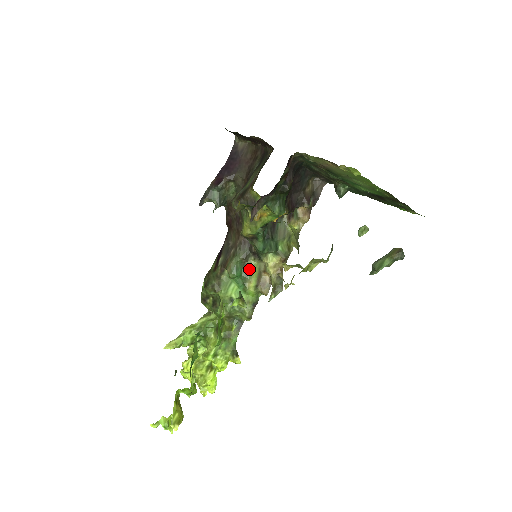
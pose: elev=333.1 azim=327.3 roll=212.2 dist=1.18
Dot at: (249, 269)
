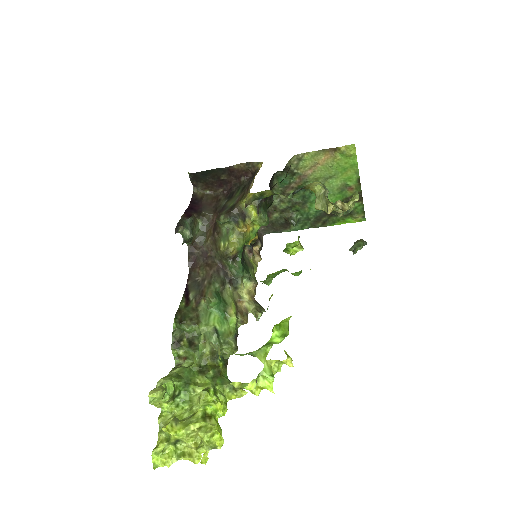
Dot at: (227, 297)
